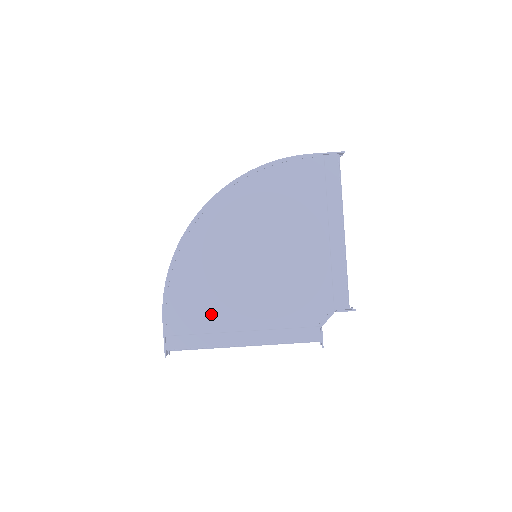
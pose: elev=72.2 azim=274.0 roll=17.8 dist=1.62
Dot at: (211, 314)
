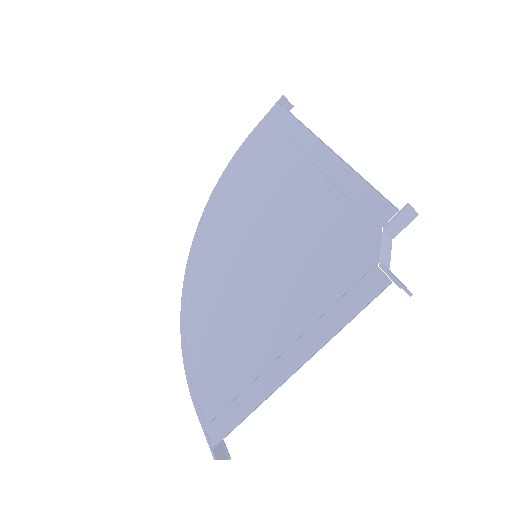
Dot at: (240, 359)
